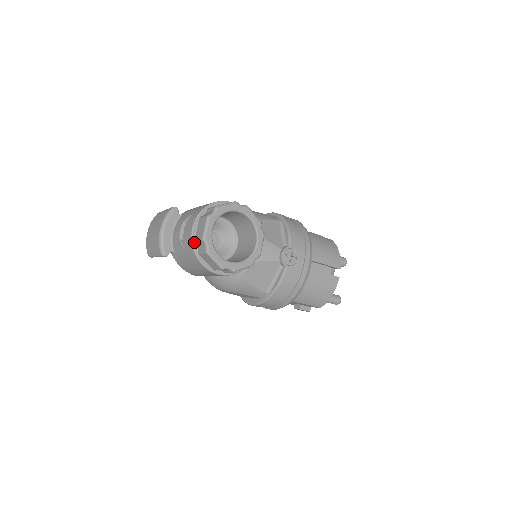
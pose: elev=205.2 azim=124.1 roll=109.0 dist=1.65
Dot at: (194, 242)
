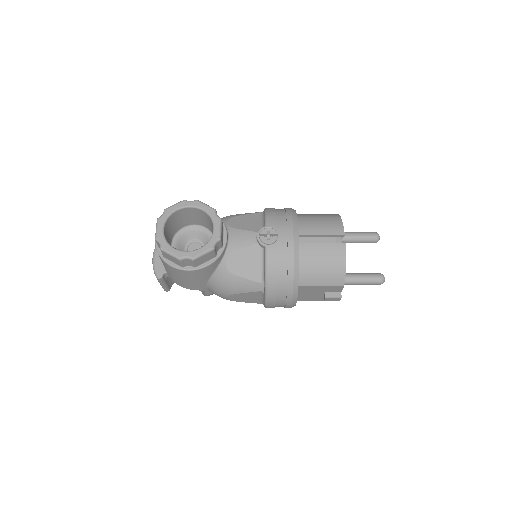
Dot at: (158, 248)
